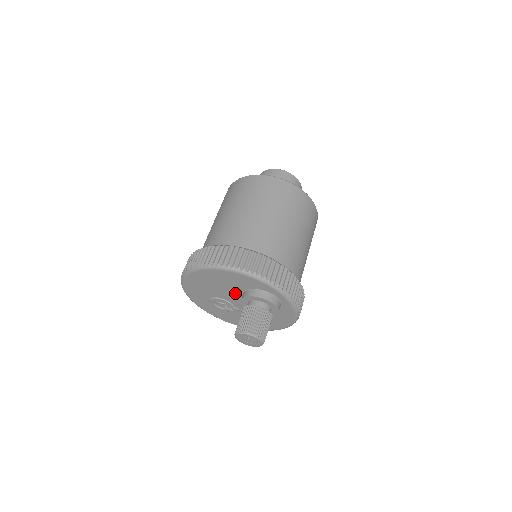
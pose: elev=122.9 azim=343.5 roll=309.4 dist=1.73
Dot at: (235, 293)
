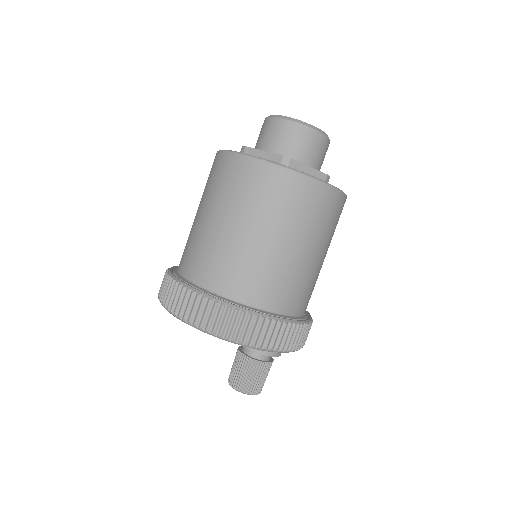
Dot at: occluded
